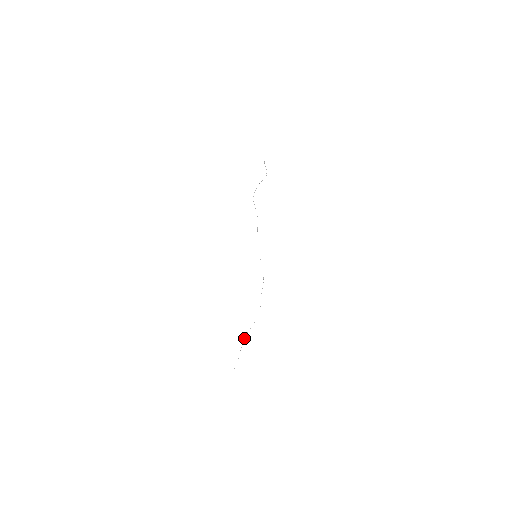
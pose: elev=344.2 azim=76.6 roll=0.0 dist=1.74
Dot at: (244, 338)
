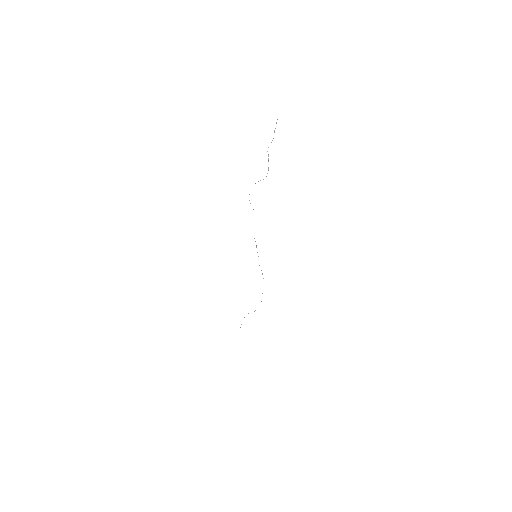
Dot at: occluded
